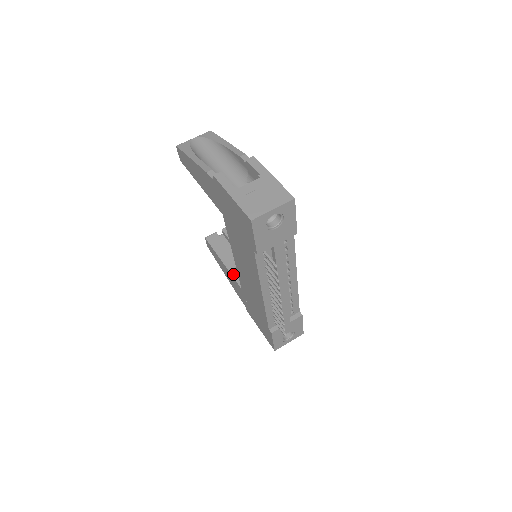
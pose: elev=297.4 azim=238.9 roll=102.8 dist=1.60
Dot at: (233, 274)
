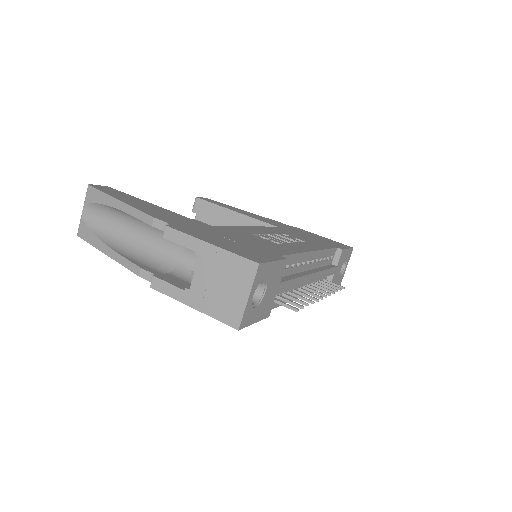
Dot at: occluded
